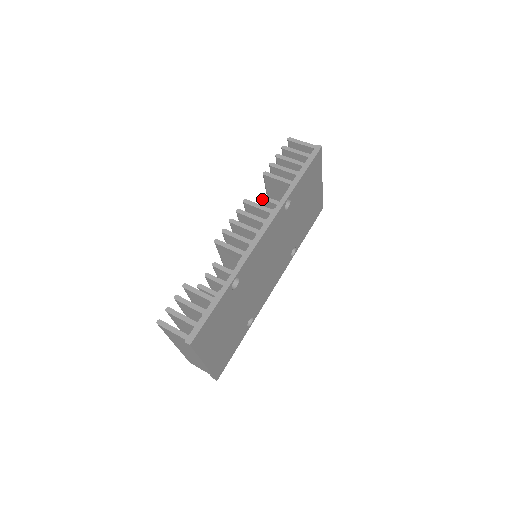
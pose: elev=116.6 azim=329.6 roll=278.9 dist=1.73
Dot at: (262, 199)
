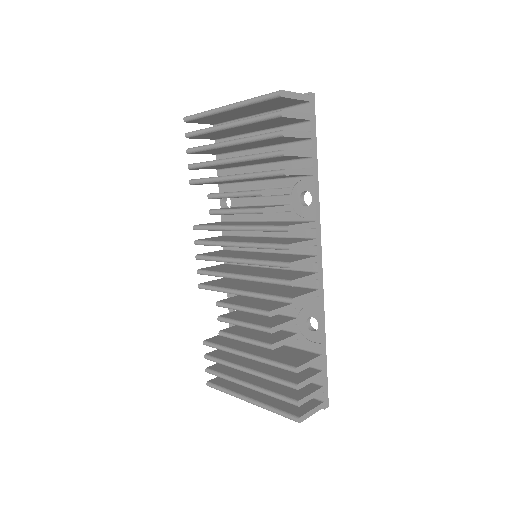
Dot at: occluded
